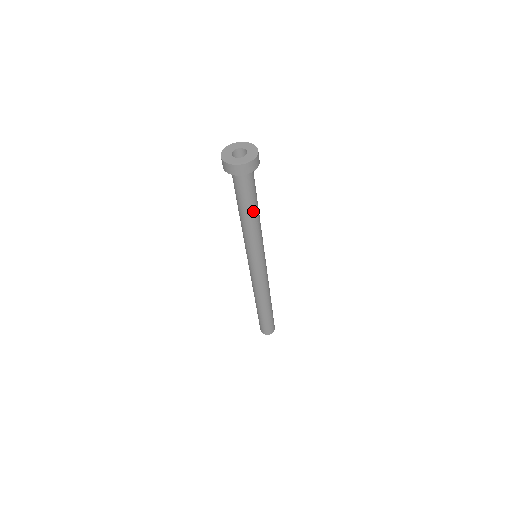
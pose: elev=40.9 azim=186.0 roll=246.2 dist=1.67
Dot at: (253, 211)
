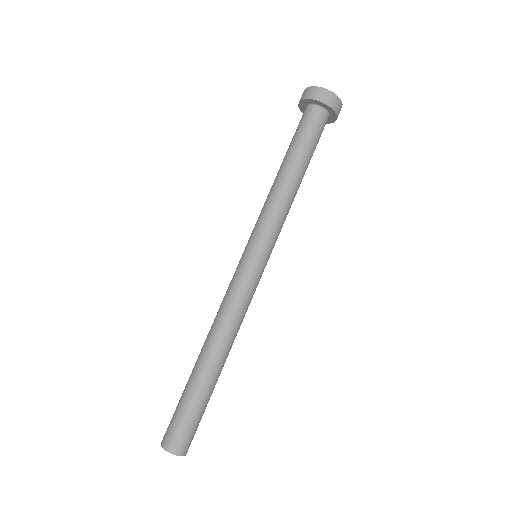
Dot at: occluded
